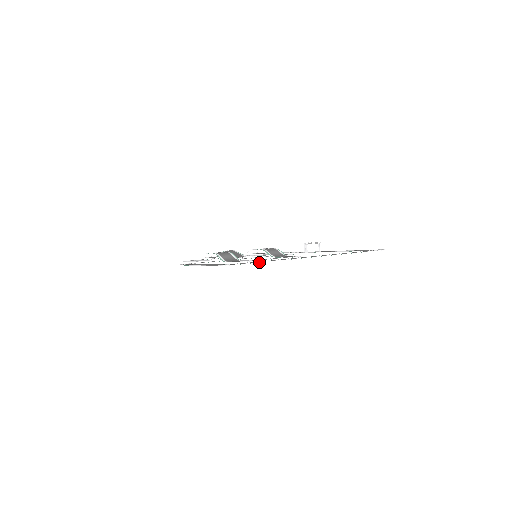
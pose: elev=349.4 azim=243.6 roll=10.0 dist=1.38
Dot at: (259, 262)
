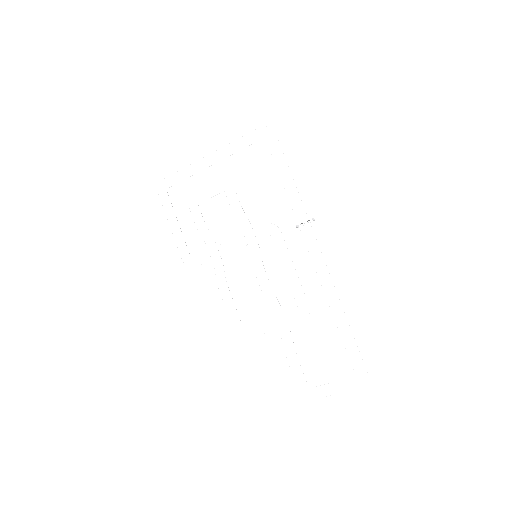
Dot at: occluded
